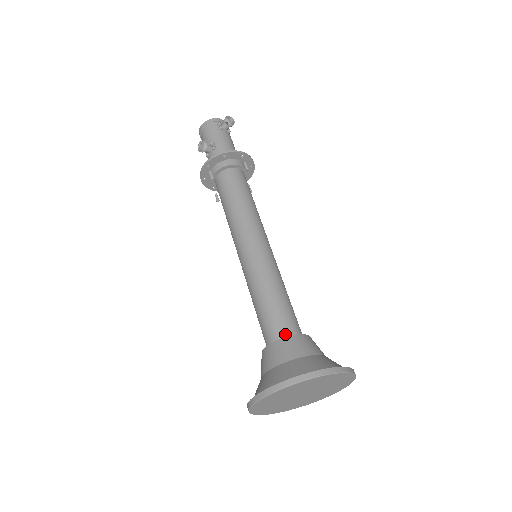
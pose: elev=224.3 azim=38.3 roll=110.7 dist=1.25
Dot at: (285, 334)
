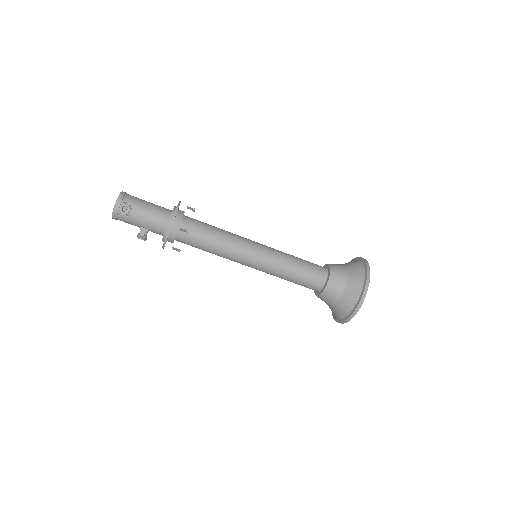
Dot at: (319, 288)
